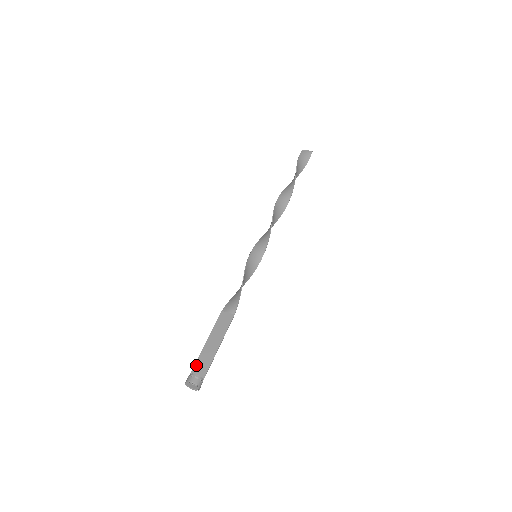
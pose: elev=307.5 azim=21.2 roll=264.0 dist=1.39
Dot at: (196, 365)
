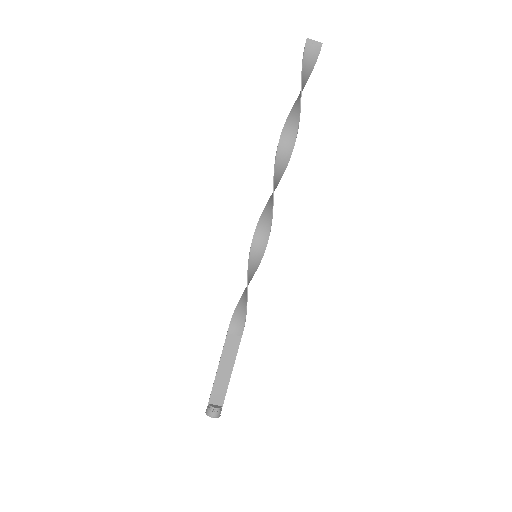
Dot at: (212, 394)
